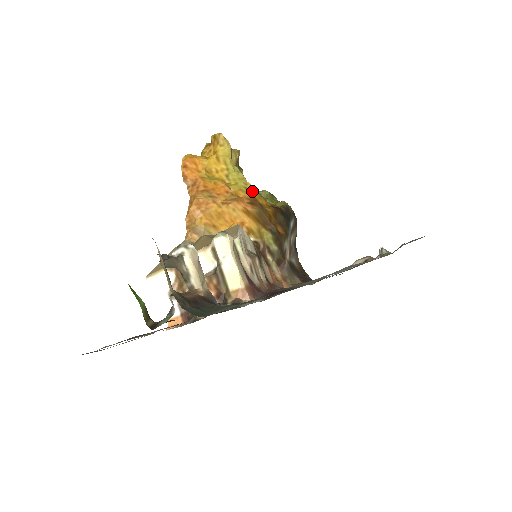
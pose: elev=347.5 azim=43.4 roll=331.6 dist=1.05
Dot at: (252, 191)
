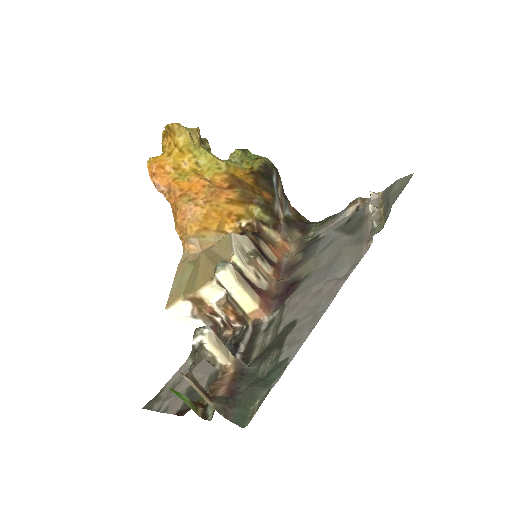
Dot at: (226, 168)
